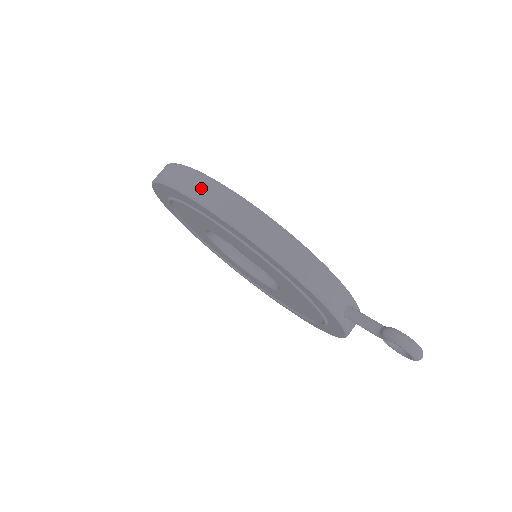
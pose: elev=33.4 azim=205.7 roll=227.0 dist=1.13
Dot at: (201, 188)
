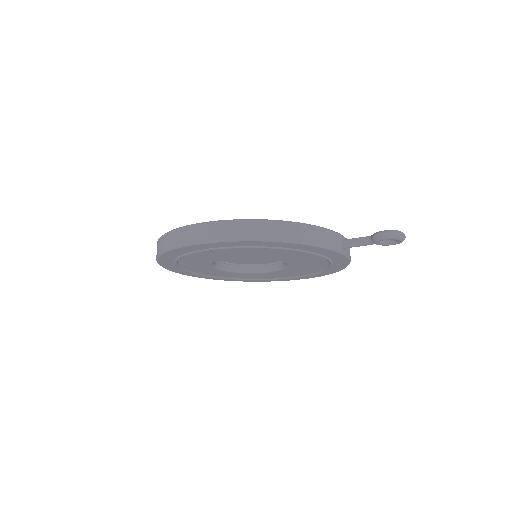
Dot at: (205, 233)
